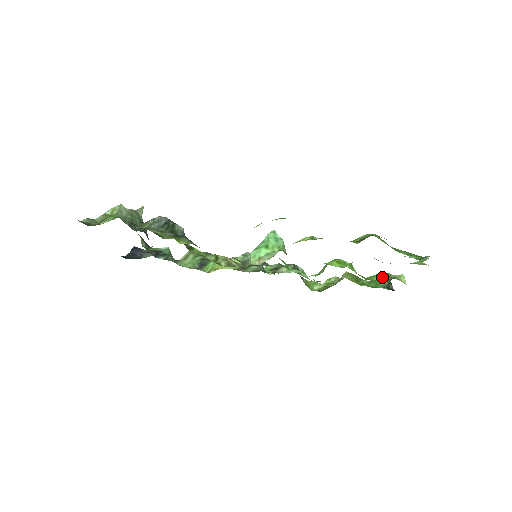
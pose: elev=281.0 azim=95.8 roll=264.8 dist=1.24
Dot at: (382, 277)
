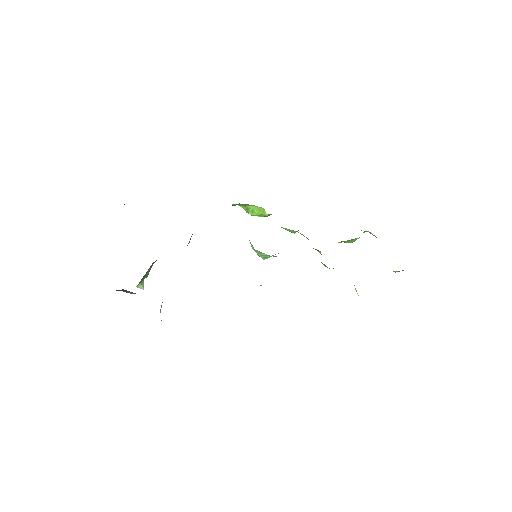
Dot at: occluded
